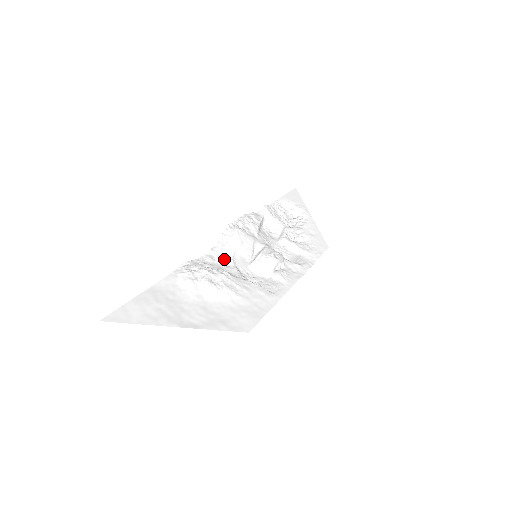
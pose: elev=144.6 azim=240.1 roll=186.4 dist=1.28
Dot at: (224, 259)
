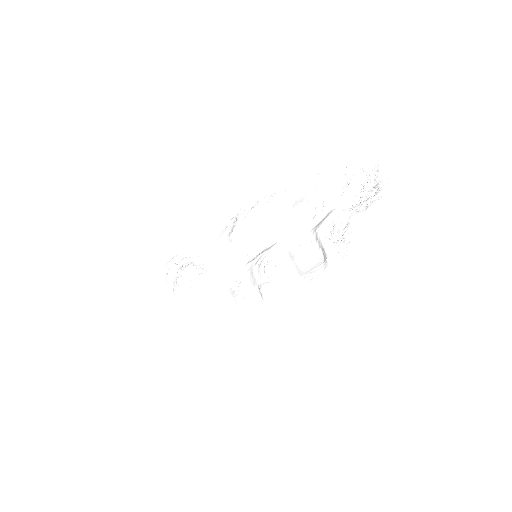
Dot at: (220, 253)
